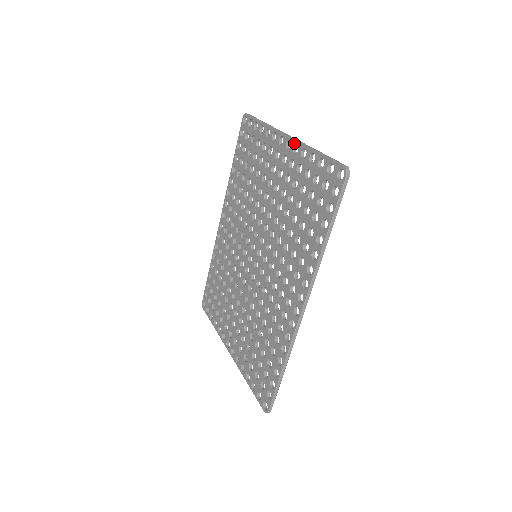
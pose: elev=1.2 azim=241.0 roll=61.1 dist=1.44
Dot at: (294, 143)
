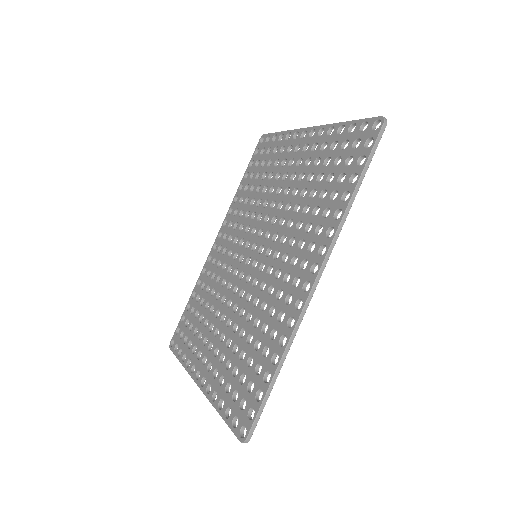
Dot at: (320, 128)
